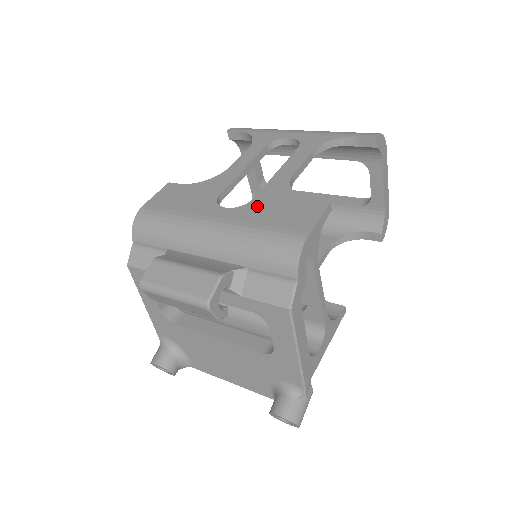
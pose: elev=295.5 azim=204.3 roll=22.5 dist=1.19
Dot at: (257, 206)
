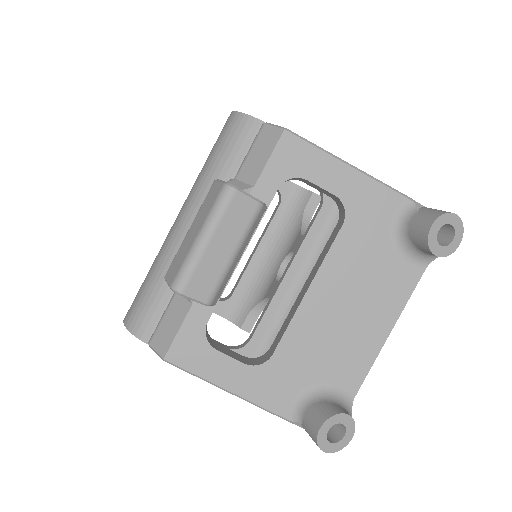
Dot at: occluded
